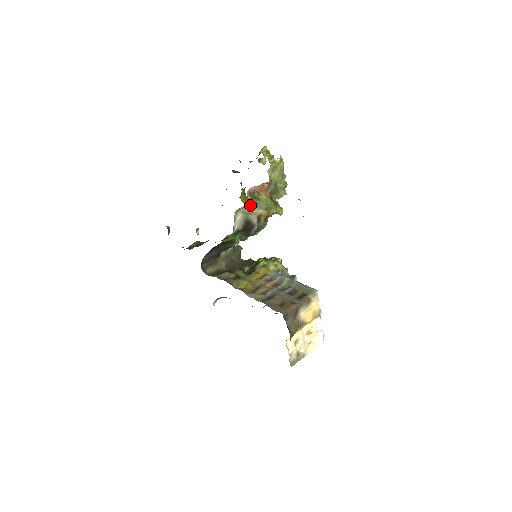
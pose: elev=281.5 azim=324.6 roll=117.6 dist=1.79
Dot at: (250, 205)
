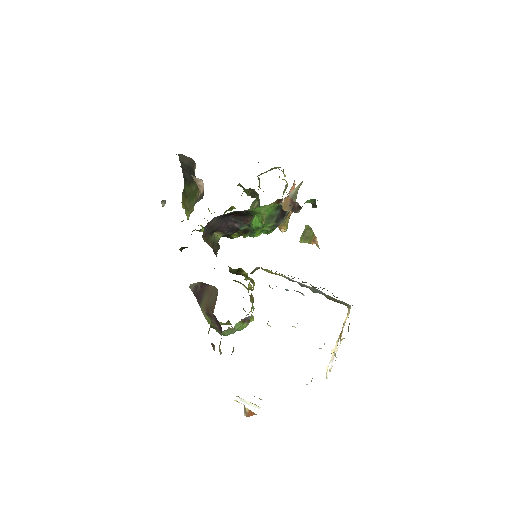
Dot at: occluded
